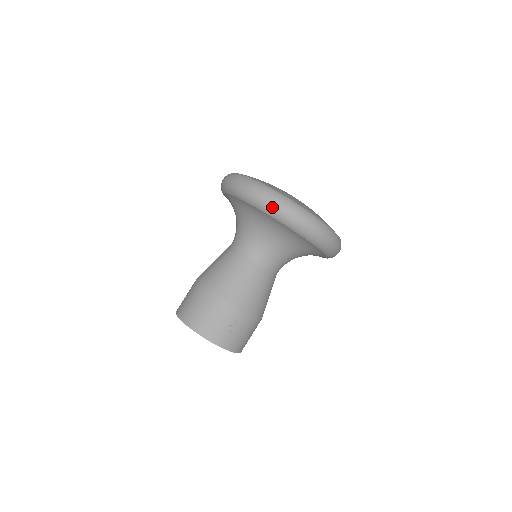
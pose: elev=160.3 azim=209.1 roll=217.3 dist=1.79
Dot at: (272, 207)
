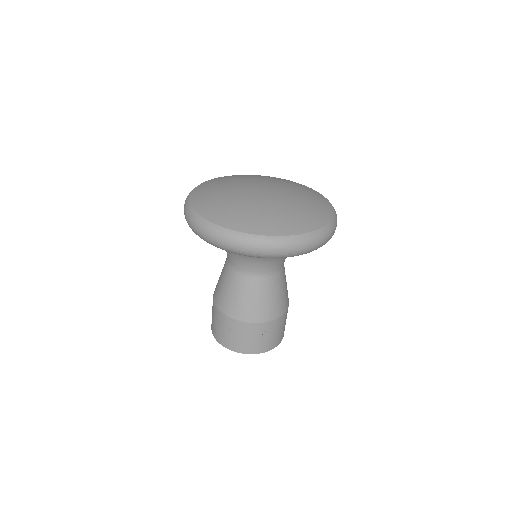
Dot at: (203, 238)
